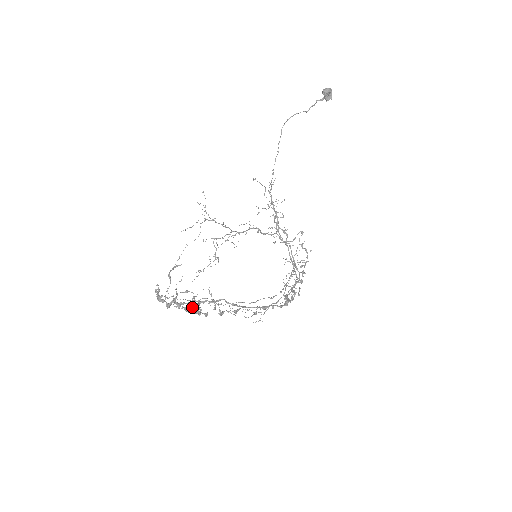
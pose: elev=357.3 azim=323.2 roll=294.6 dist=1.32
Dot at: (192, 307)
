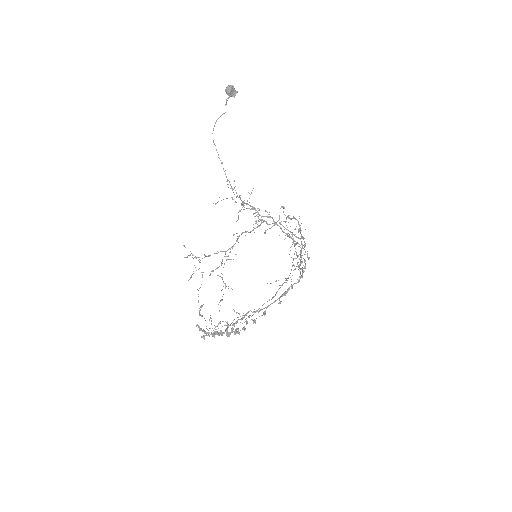
Dot at: (231, 330)
